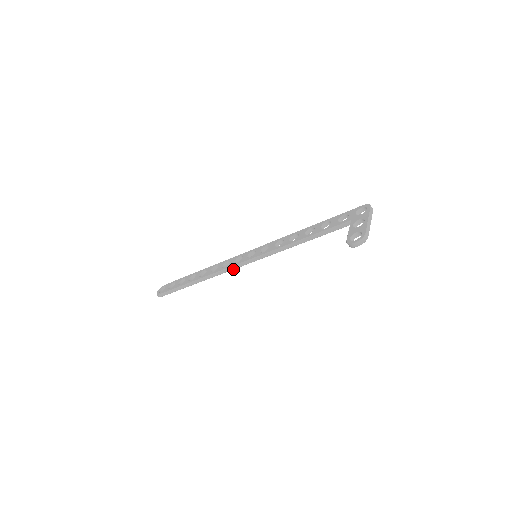
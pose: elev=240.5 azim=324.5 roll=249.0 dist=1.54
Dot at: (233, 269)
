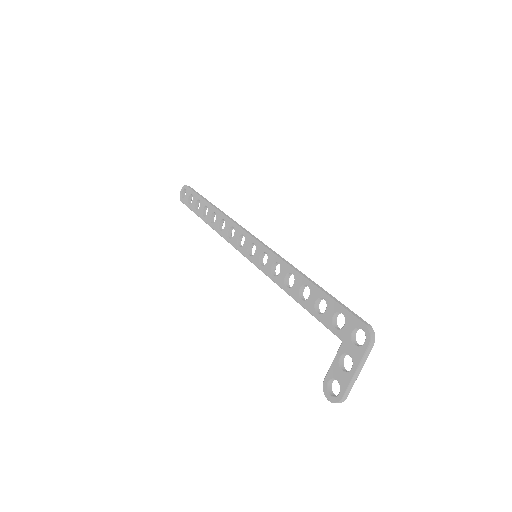
Dot at: occluded
